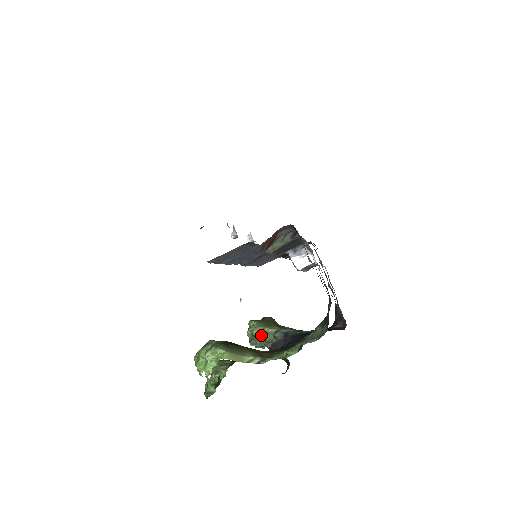
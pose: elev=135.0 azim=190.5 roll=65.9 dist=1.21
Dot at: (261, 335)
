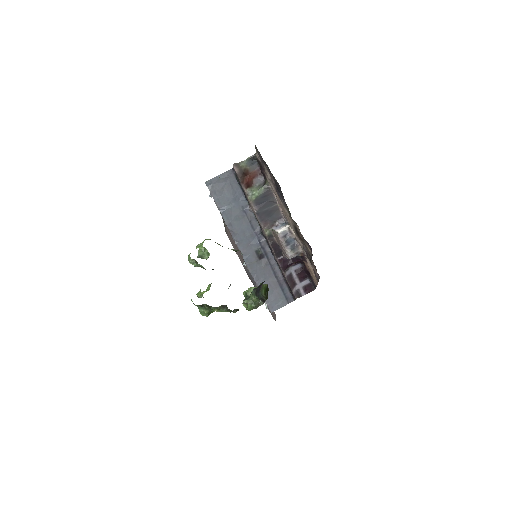
Dot at: (251, 291)
